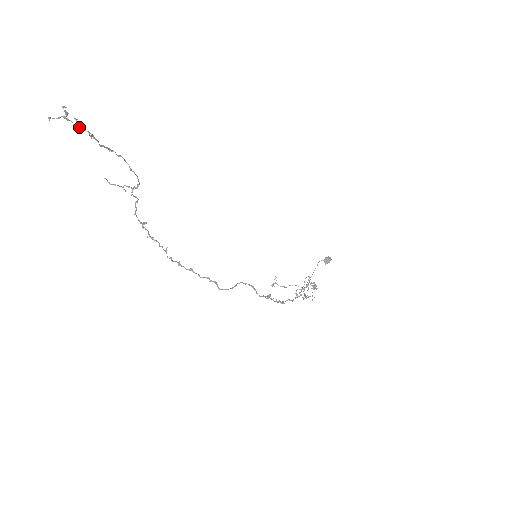
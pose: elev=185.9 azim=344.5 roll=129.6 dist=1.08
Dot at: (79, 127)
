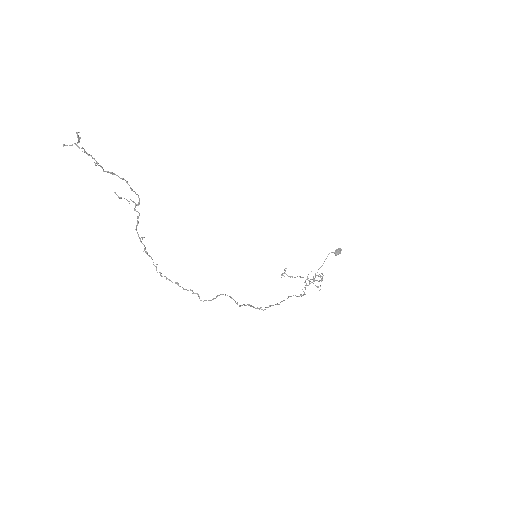
Dot at: (87, 154)
